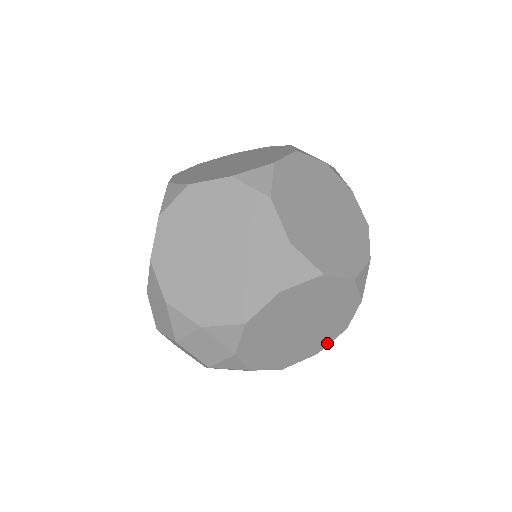
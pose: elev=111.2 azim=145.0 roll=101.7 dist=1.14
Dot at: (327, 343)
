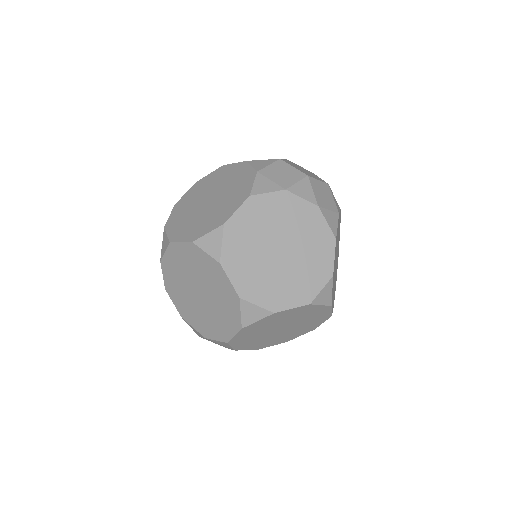
Dot at: occluded
